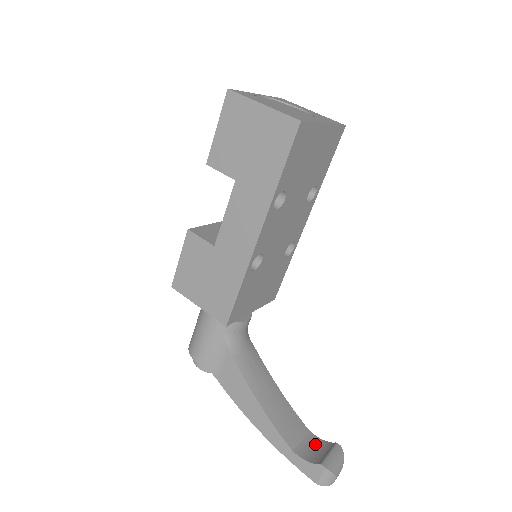
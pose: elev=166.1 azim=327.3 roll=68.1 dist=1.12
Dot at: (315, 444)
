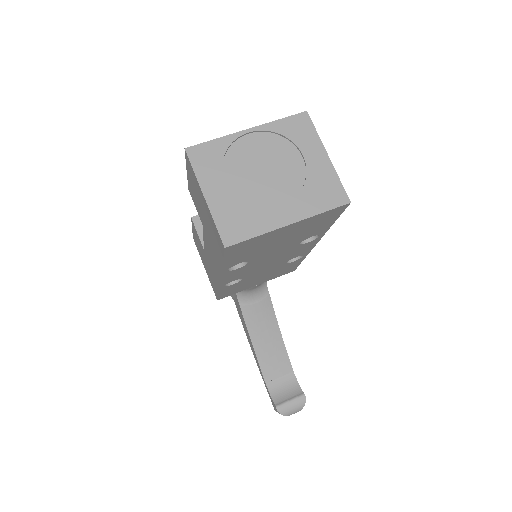
Dot at: (289, 384)
